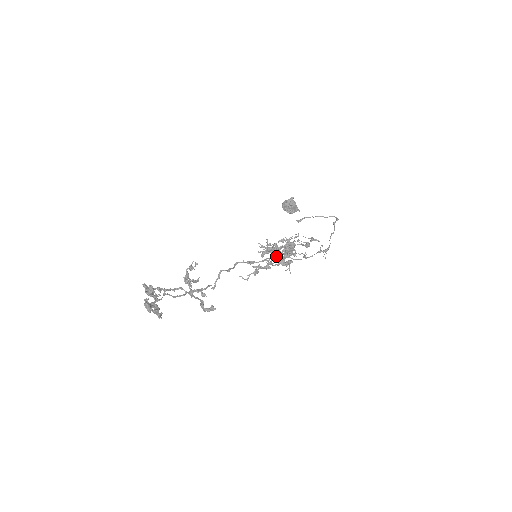
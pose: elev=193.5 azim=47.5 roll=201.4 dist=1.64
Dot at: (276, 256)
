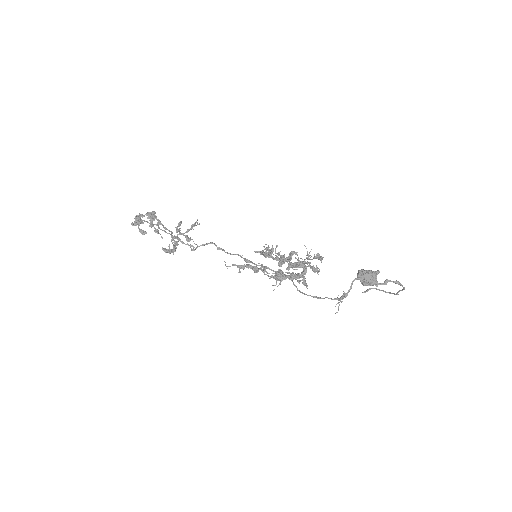
Dot at: occluded
